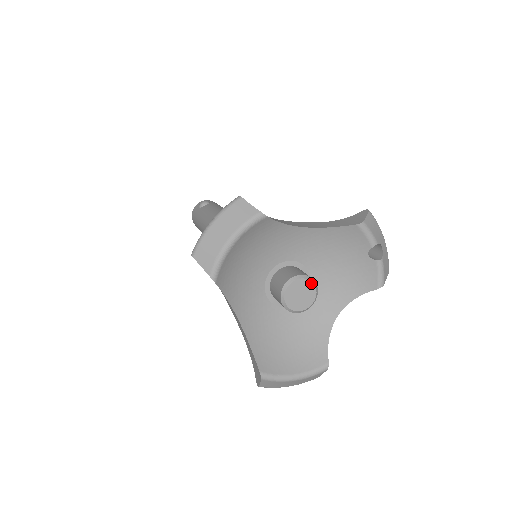
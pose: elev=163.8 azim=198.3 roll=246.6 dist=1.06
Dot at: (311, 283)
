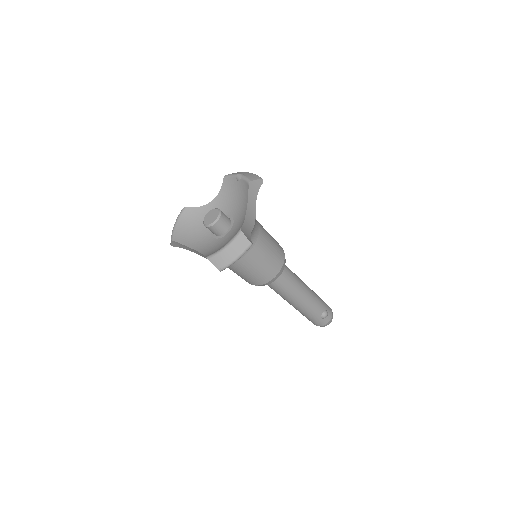
Dot at: (214, 210)
